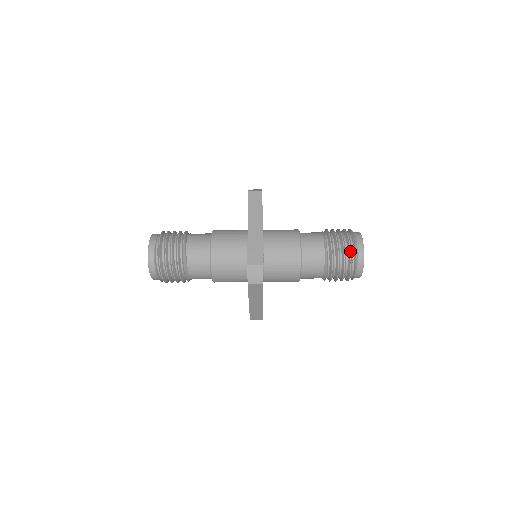
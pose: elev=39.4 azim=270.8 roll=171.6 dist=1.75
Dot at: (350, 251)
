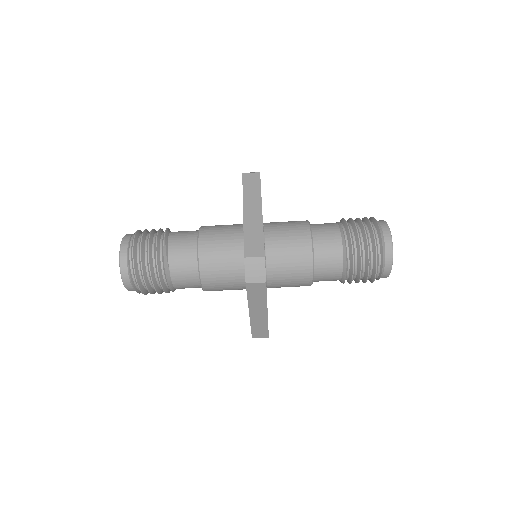
Dot at: (375, 241)
